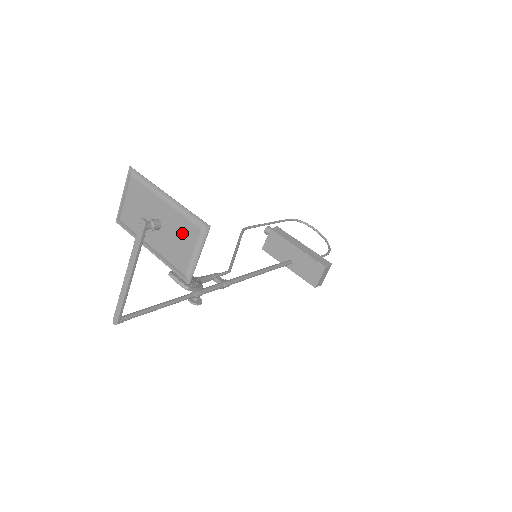
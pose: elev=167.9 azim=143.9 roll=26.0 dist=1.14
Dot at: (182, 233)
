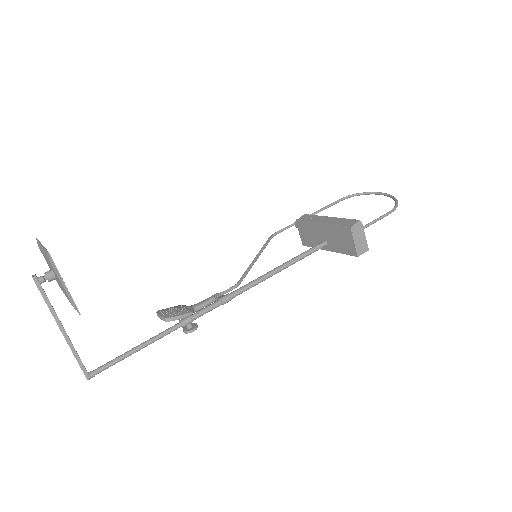
Dot at: (54, 271)
